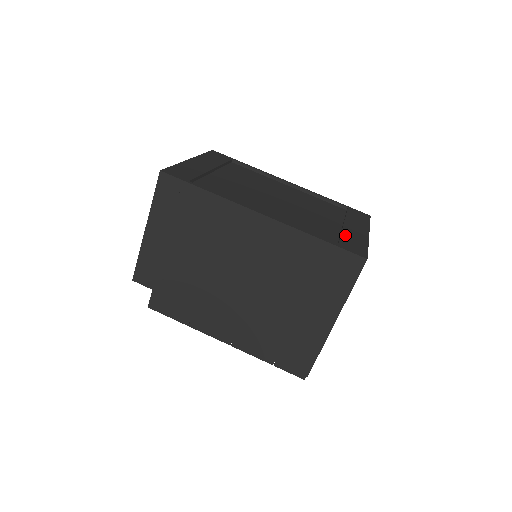
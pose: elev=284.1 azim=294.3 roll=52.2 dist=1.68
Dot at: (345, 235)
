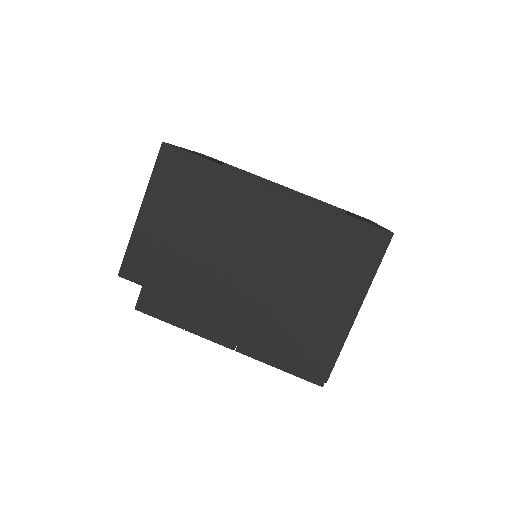
Dot at: occluded
